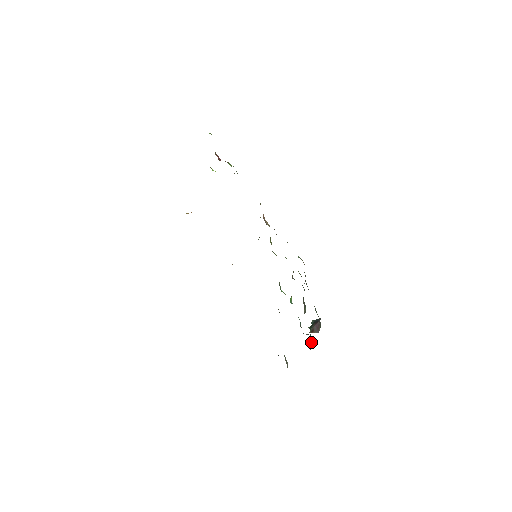
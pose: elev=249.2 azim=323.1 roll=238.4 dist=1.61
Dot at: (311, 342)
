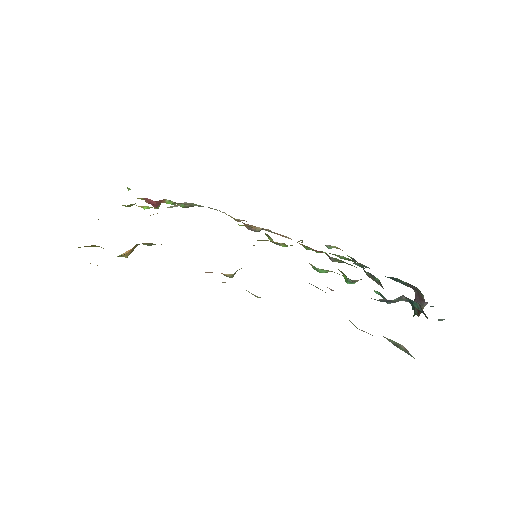
Dot at: (418, 306)
